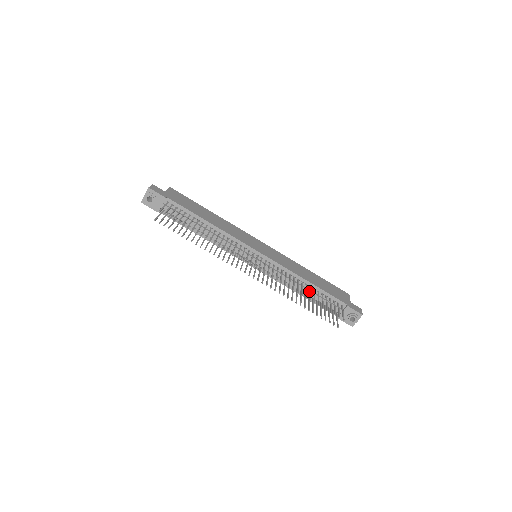
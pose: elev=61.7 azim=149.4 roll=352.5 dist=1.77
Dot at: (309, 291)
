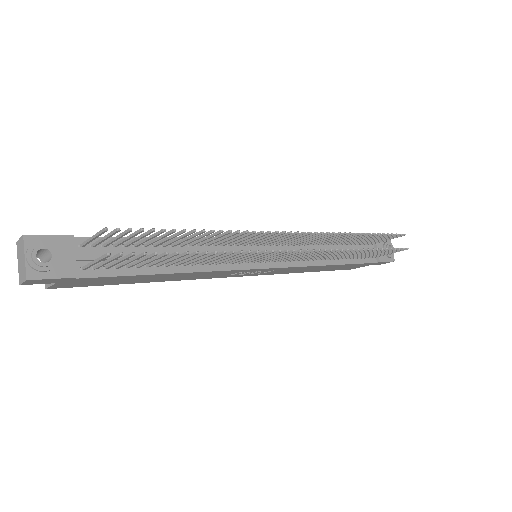
Dot at: occluded
